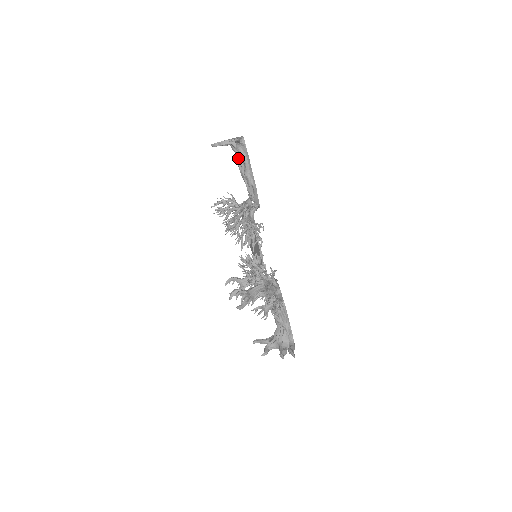
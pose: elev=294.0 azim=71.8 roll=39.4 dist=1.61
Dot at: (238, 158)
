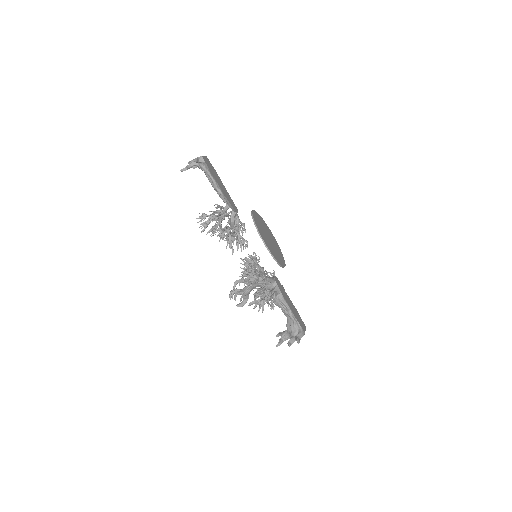
Dot at: (206, 175)
